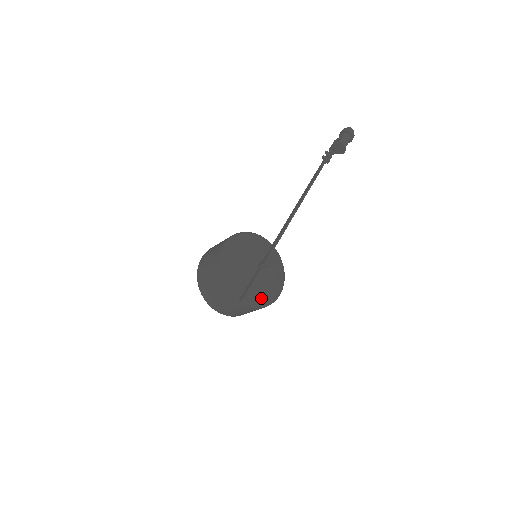
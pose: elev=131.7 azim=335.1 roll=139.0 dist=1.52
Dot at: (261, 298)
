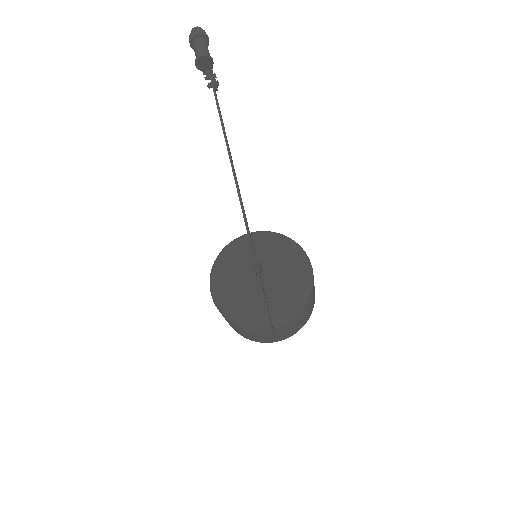
Dot at: (293, 298)
